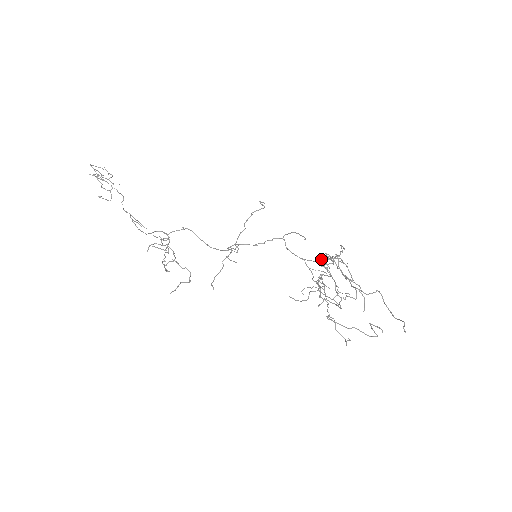
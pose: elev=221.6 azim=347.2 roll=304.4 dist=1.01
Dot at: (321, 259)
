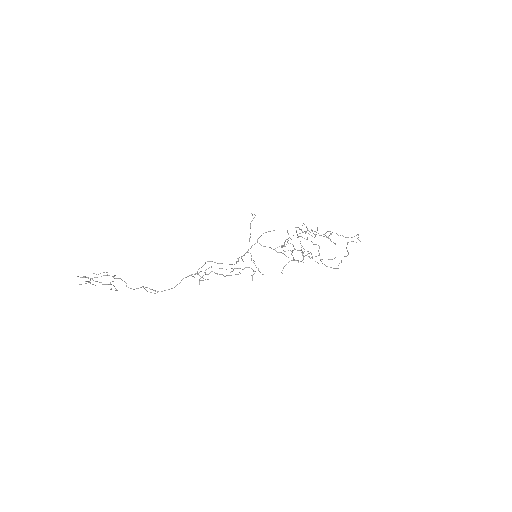
Dot at: occluded
